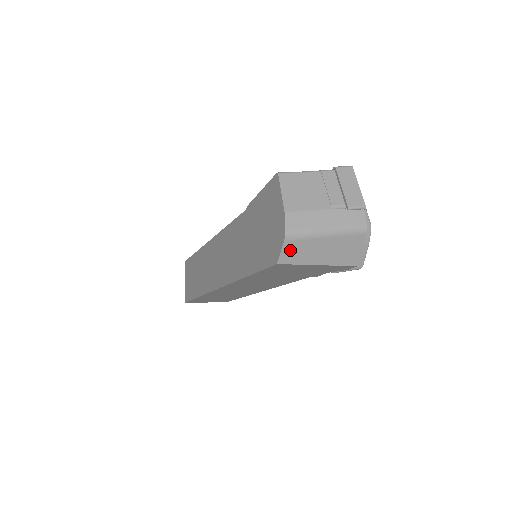
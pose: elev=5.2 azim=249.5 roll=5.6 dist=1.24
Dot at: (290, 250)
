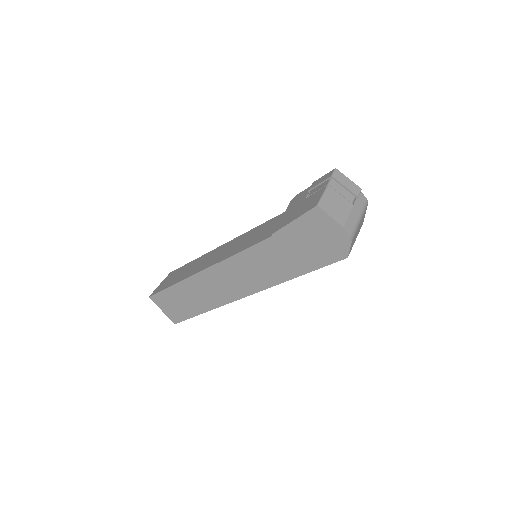
Dot at: occluded
